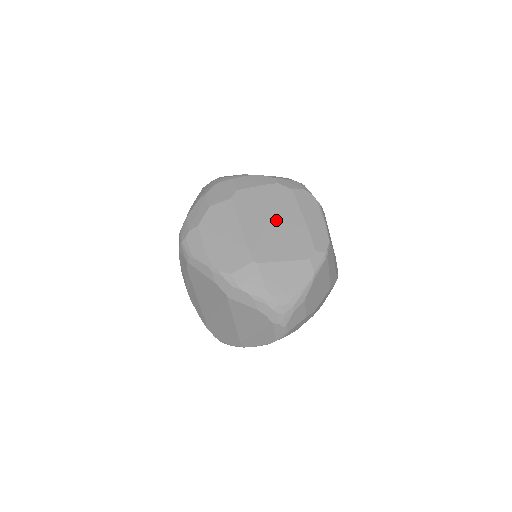
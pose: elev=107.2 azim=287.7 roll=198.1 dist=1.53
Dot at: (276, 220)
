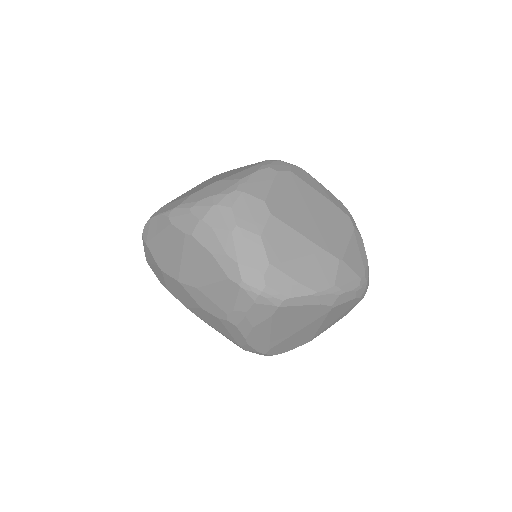
Dot at: (313, 210)
